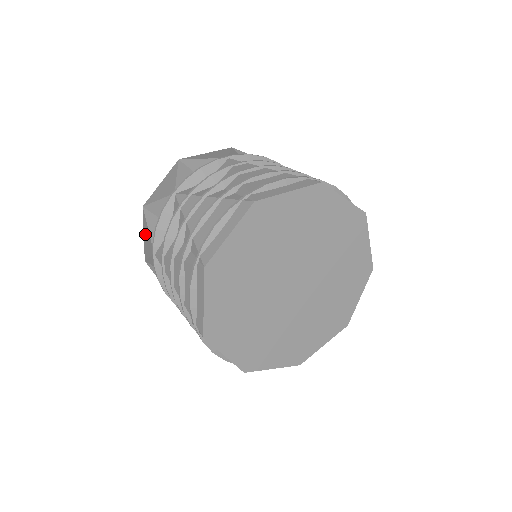
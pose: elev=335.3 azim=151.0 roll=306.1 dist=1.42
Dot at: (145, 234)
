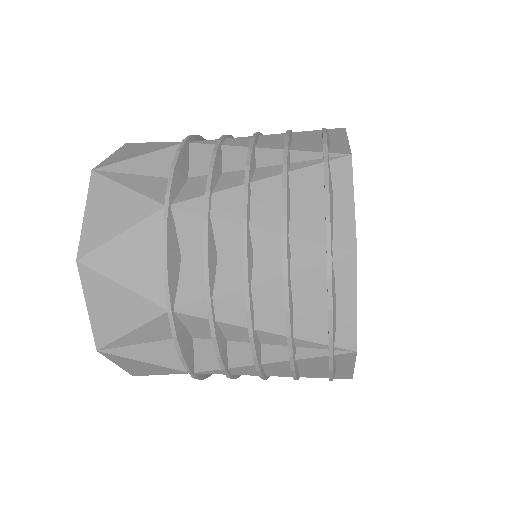
Dot at: (100, 206)
